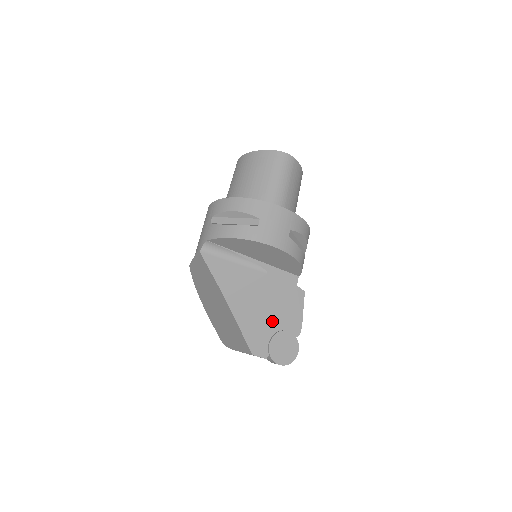
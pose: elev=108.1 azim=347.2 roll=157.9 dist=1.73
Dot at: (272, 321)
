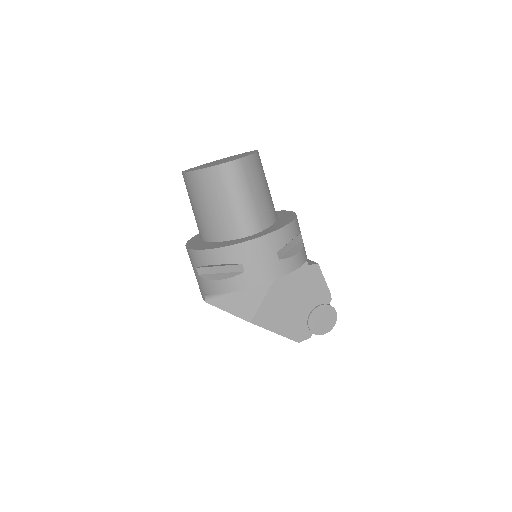
Dot at: (301, 308)
